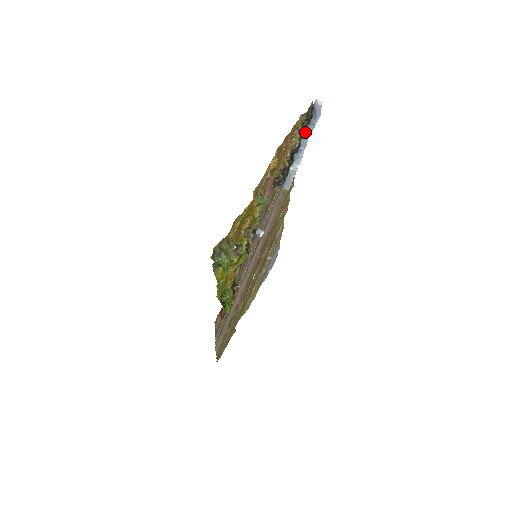
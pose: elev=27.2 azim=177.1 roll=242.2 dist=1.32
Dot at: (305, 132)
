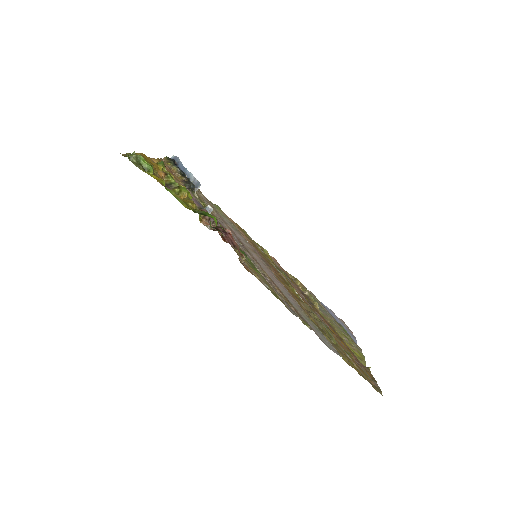
Dot at: (180, 168)
